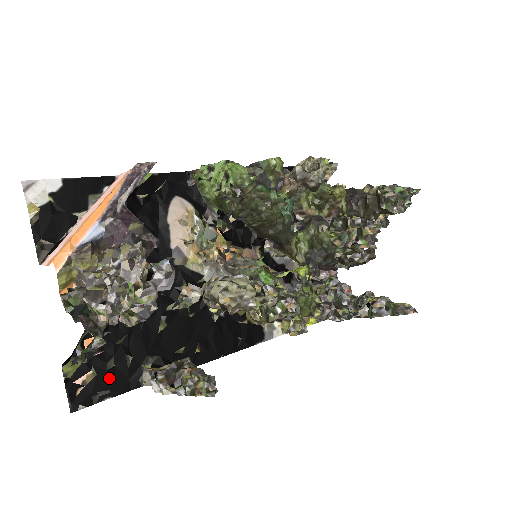
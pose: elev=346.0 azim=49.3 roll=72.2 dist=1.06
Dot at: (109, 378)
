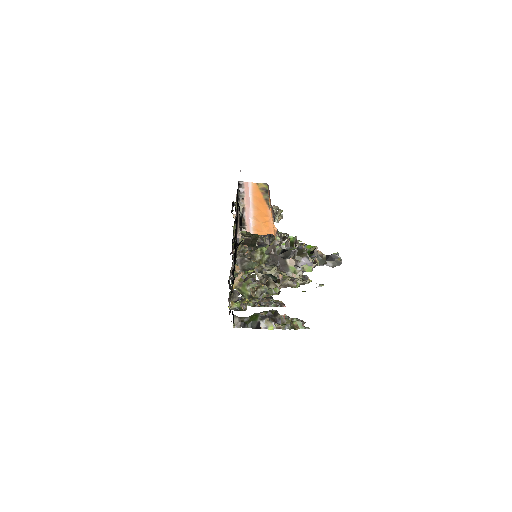
Dot at: occluded
